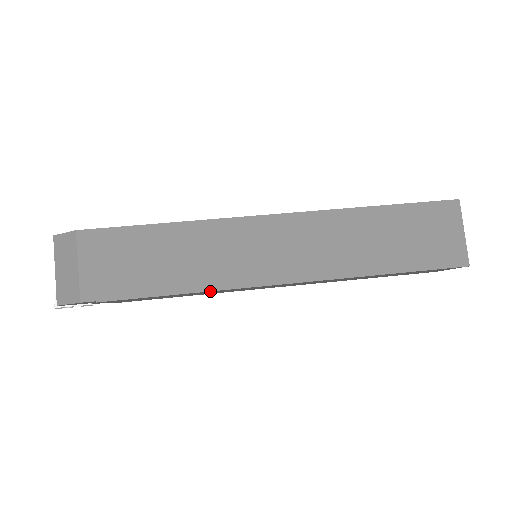
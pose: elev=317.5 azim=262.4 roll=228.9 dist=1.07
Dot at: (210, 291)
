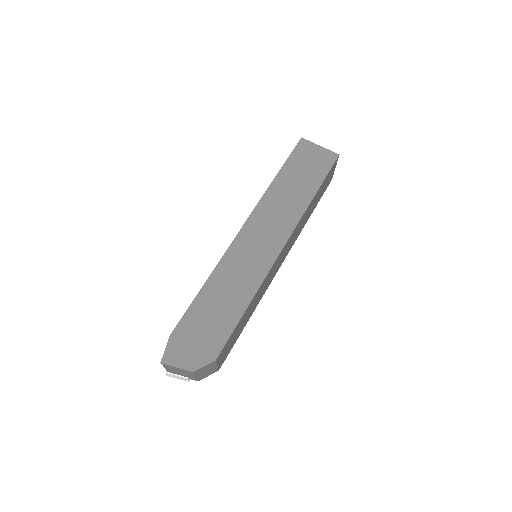
Dot at: occluded
